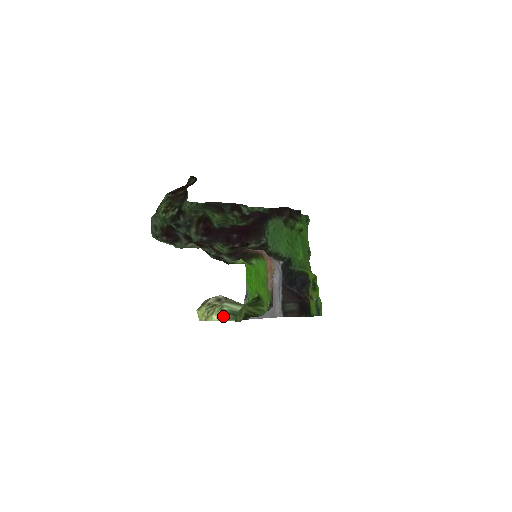
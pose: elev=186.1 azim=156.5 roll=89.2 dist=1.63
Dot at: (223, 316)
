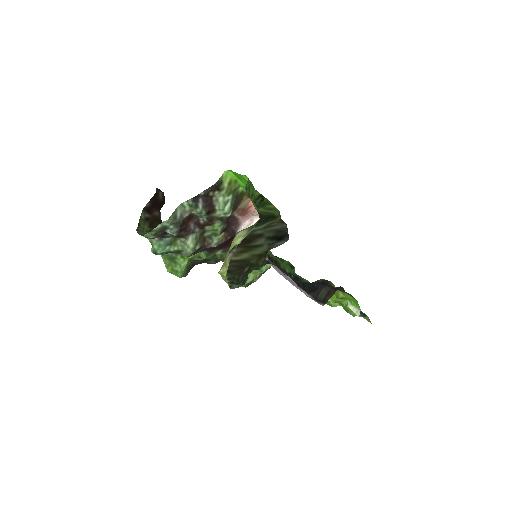
Dot at: (241, 235)
